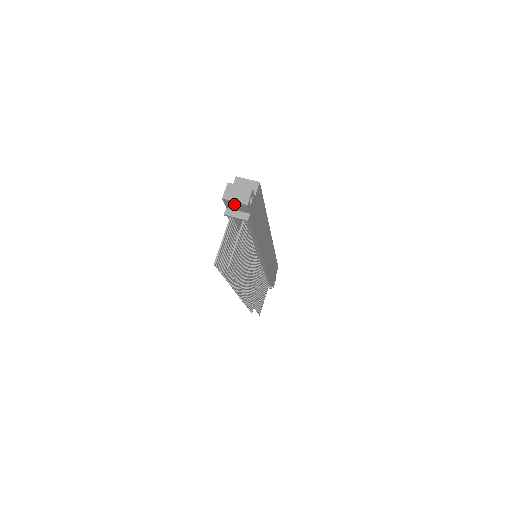
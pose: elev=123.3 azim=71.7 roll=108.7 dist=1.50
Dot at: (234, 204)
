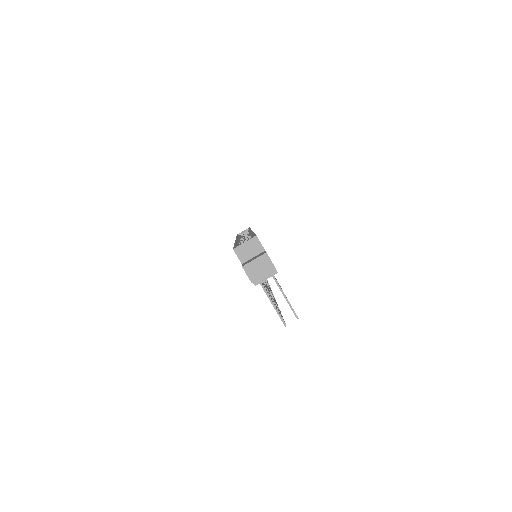
Dot at: (261, 276)
